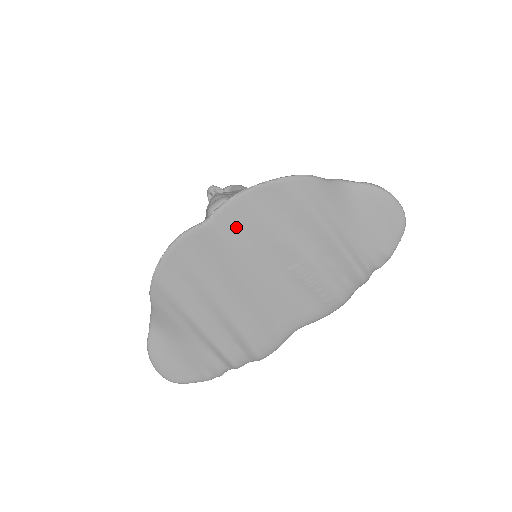
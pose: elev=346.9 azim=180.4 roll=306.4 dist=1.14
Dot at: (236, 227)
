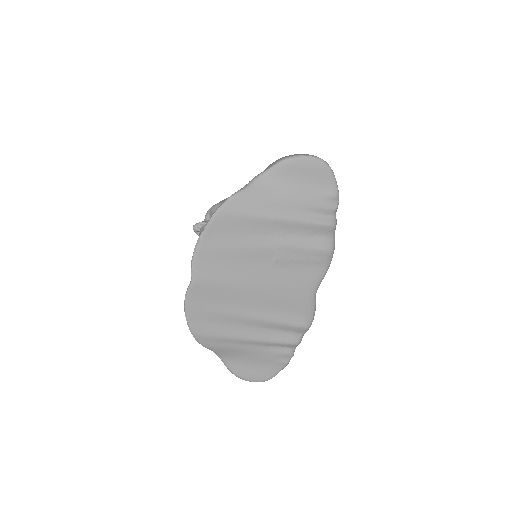
Dot at: (213, 268)
